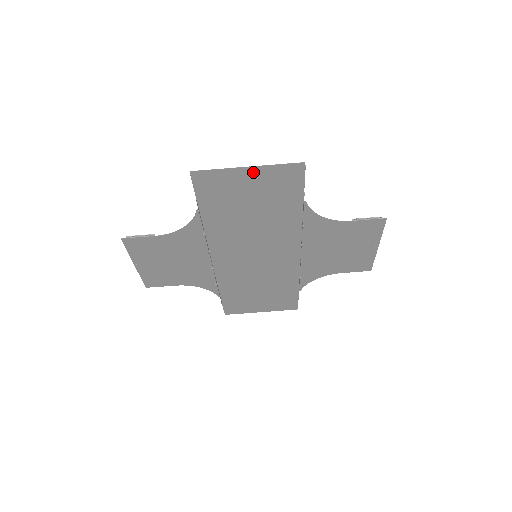
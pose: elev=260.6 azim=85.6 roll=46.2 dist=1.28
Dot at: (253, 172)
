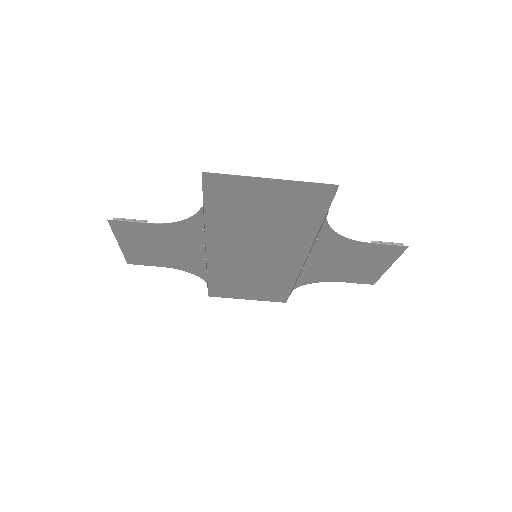
Dot at: (276, 184)
